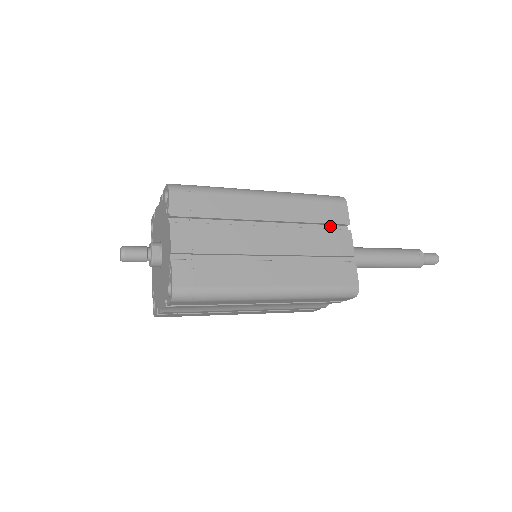
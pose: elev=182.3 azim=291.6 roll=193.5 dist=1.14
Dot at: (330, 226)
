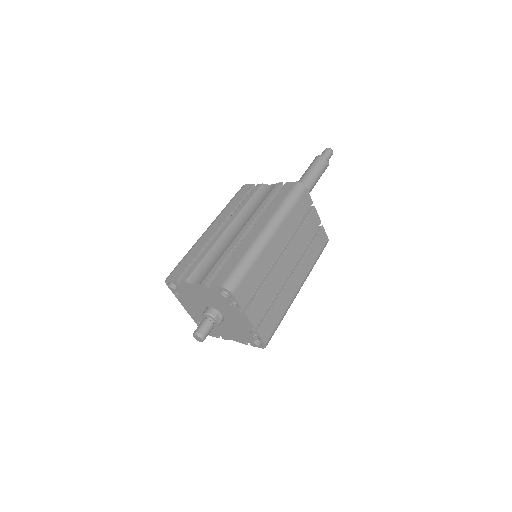
Dot at: occluded
